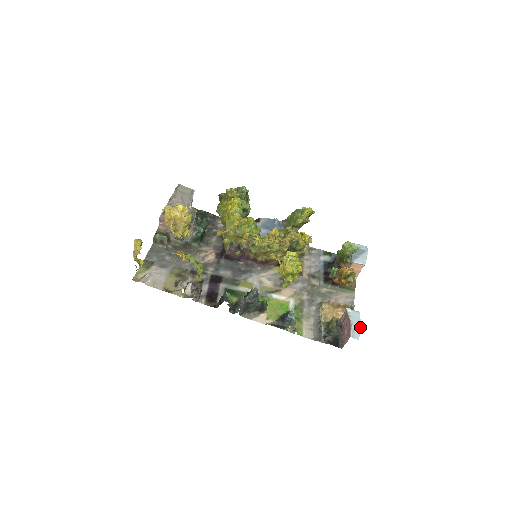
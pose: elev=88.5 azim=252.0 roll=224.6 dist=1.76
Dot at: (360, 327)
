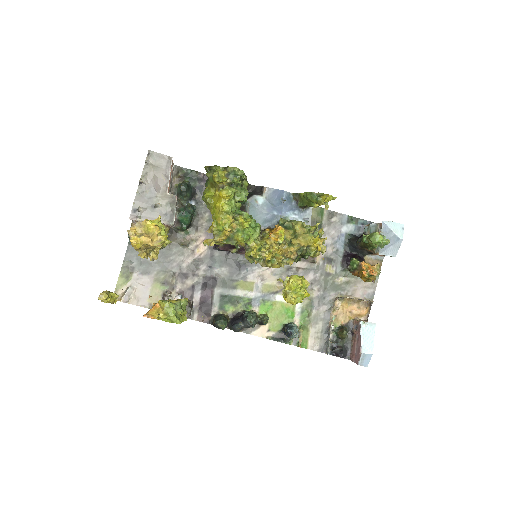
Dot at: (371, 355)
